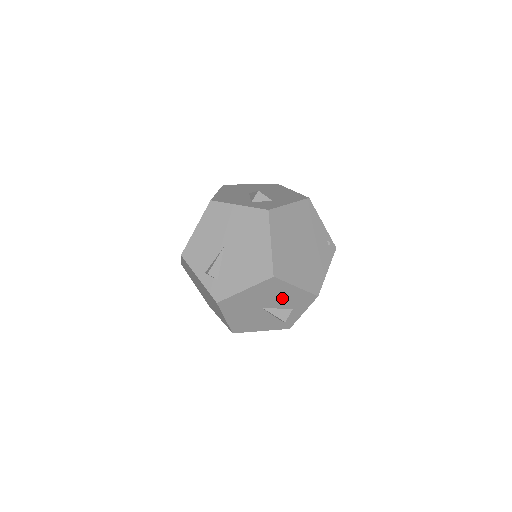
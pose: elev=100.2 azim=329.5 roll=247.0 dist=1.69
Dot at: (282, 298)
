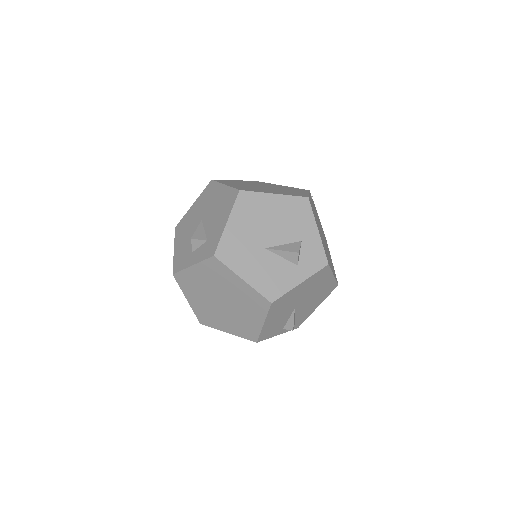
Dot at: occluded
